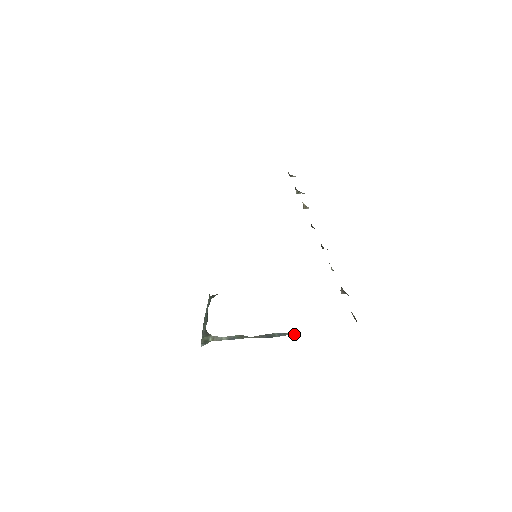
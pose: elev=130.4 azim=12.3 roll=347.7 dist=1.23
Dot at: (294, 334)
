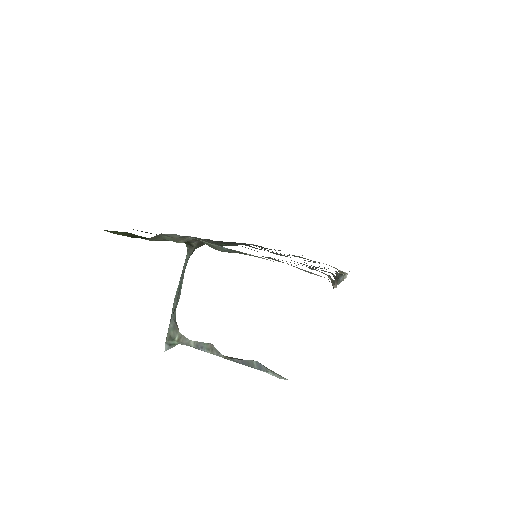
Dot at: (279, 375)
